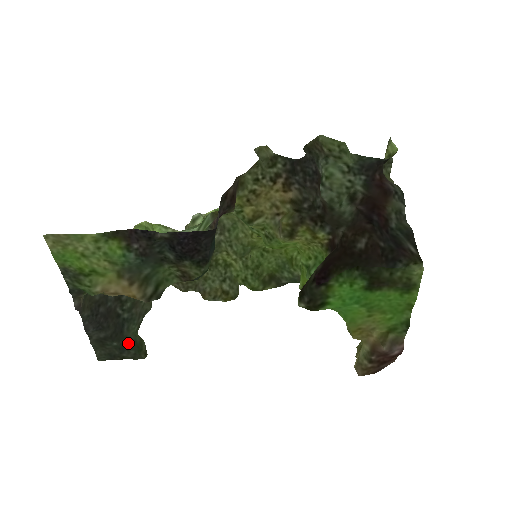
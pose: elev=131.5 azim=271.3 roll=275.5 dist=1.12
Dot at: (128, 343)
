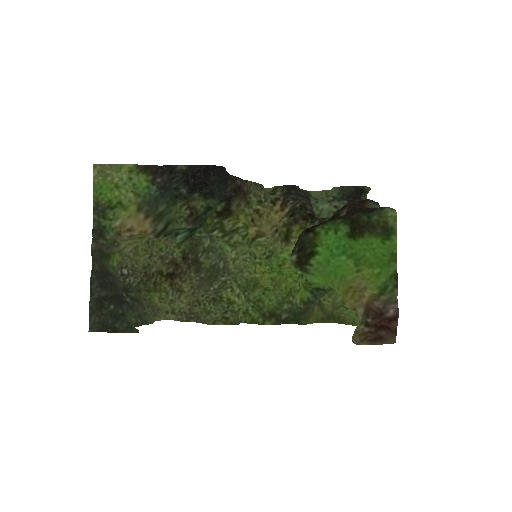
Dot at: (124, 316)
